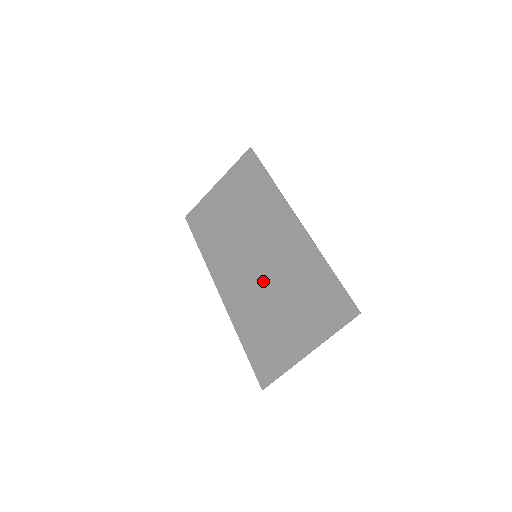
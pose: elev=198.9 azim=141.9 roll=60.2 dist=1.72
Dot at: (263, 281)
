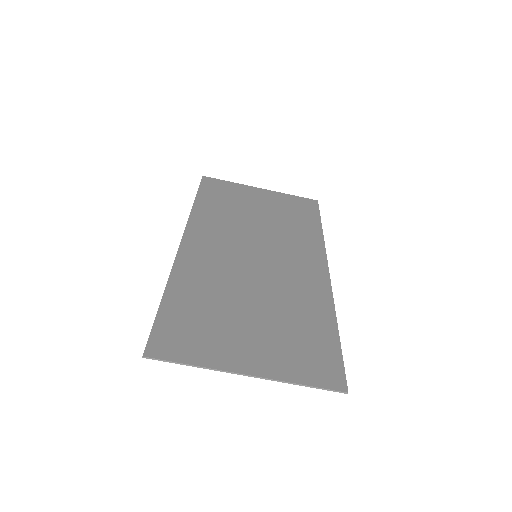
Dot at: (247, 276)
